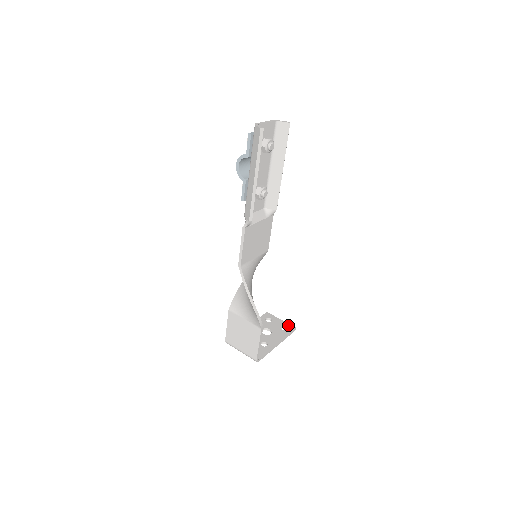
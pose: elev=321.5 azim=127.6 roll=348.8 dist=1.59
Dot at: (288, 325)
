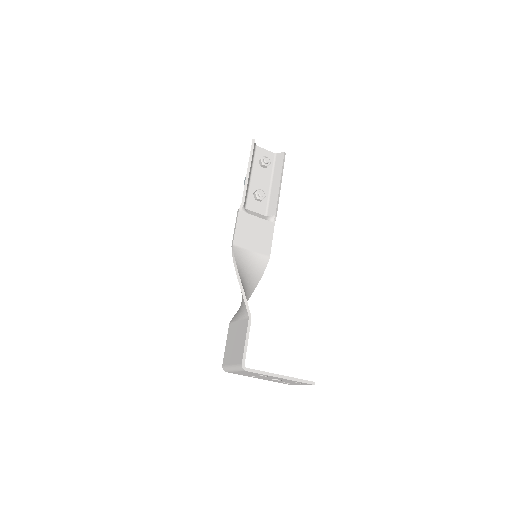
Dot at: occluded
